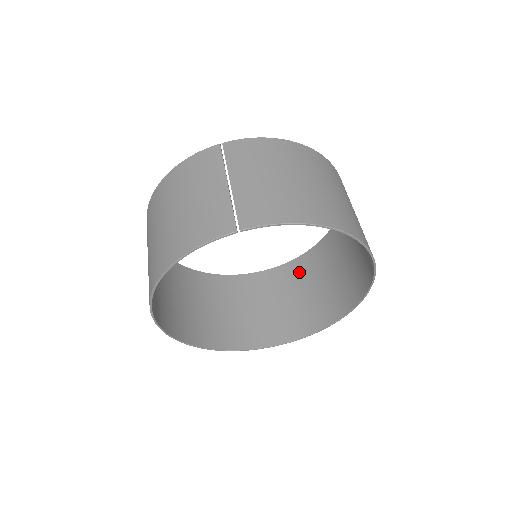
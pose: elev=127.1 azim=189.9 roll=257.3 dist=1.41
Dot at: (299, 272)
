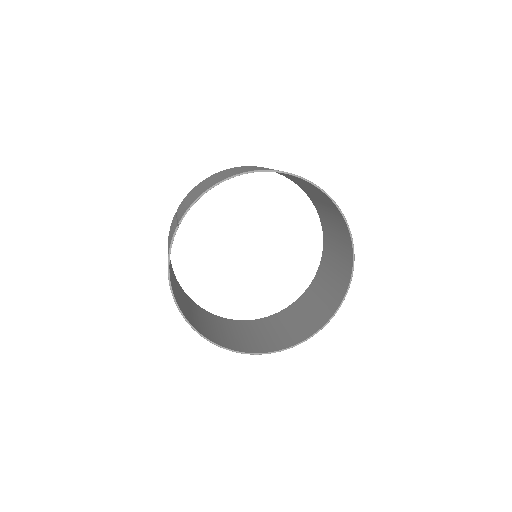
Dot at: (327, 255)
